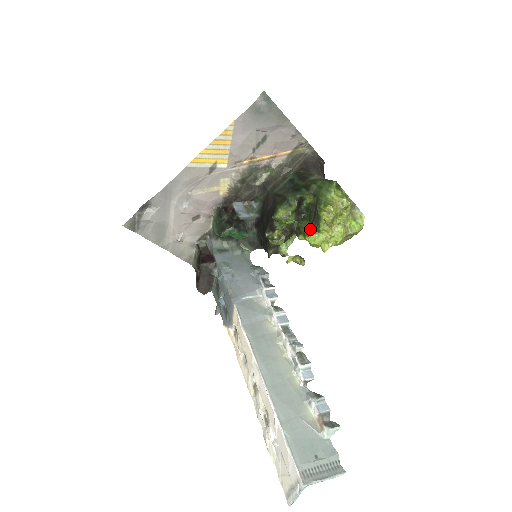
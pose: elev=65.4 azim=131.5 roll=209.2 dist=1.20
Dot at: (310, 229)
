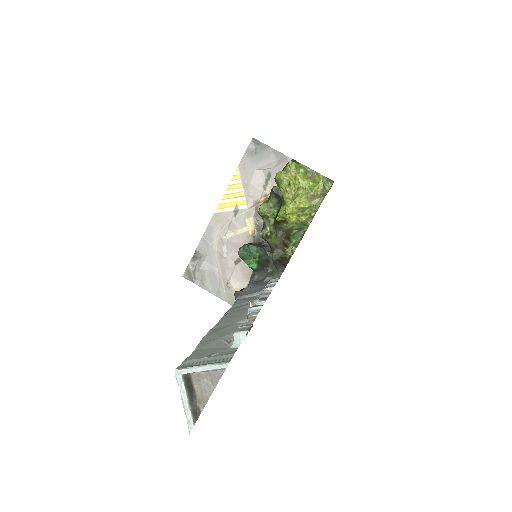
Dot at: (281, 207)
